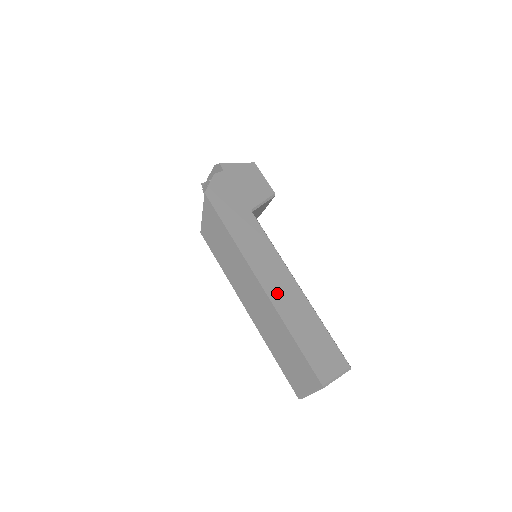
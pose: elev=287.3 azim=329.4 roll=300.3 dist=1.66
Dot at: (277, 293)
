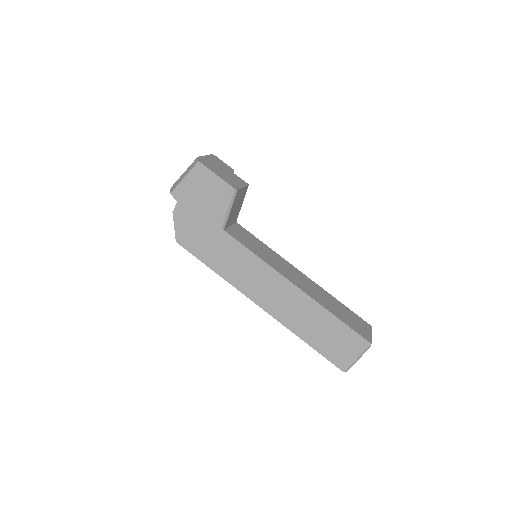
Dot at: (278, 308)
